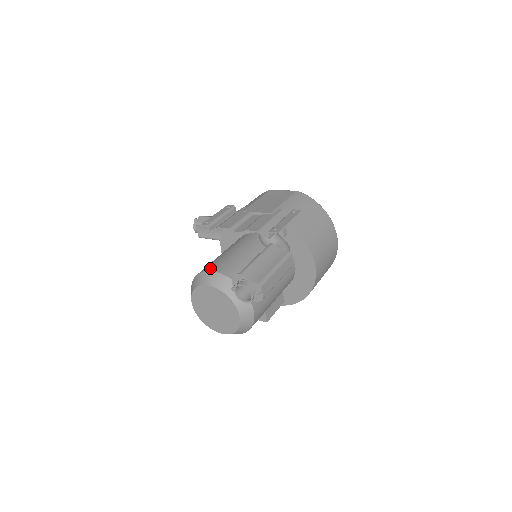
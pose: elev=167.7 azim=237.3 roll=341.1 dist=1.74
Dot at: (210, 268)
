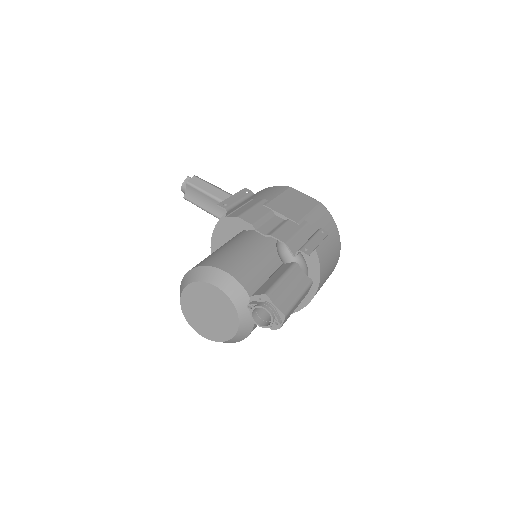
Dot at: (222, 266)
